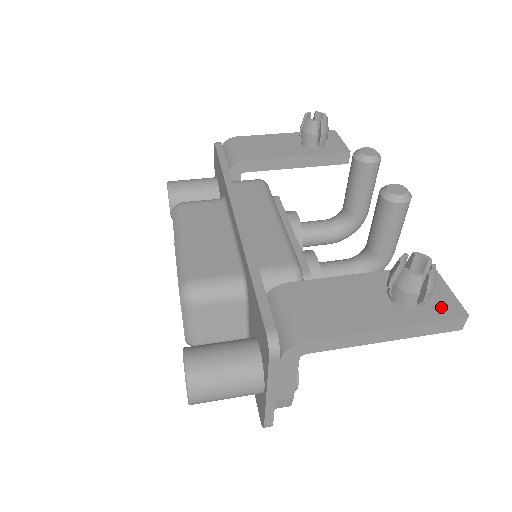
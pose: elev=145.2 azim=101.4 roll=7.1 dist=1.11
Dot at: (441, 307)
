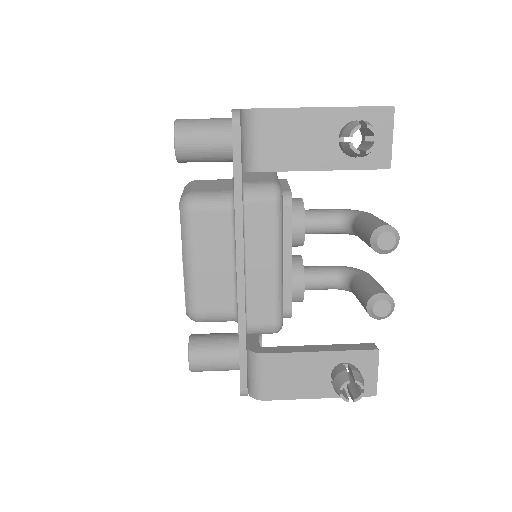
Dot at: occluded
